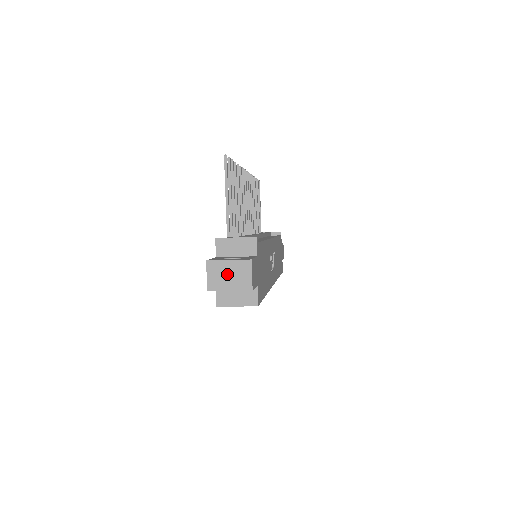
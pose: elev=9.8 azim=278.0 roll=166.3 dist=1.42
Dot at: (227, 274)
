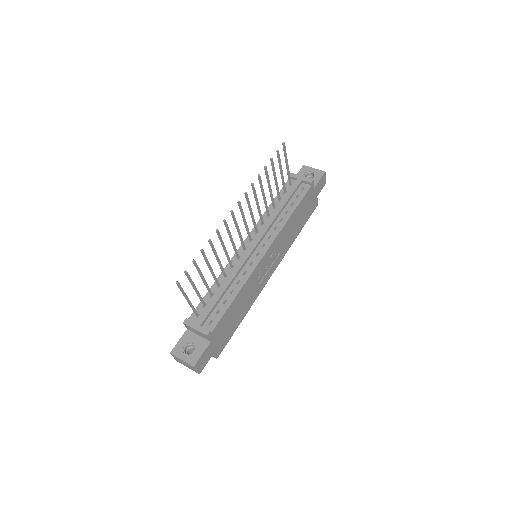
Dot at: (183, 363)
